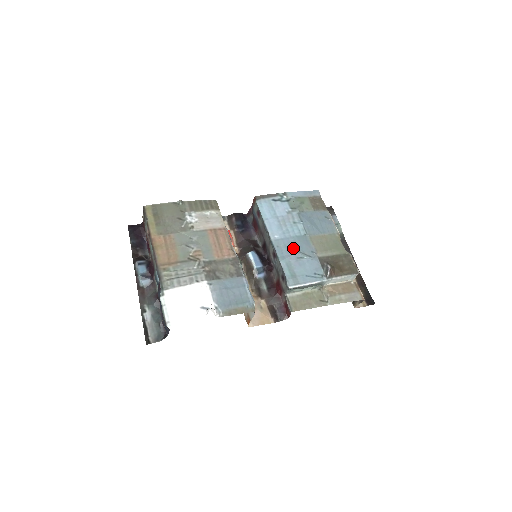
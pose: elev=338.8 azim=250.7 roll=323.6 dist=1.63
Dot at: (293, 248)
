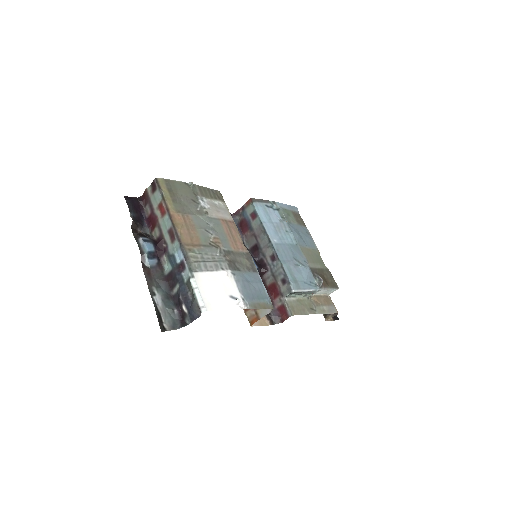
Dot at: (290, 254)
